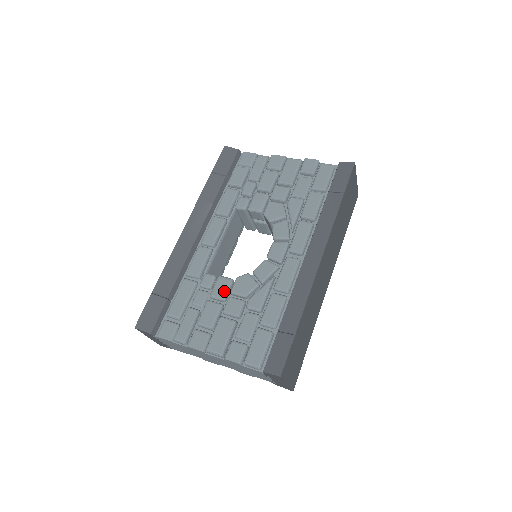
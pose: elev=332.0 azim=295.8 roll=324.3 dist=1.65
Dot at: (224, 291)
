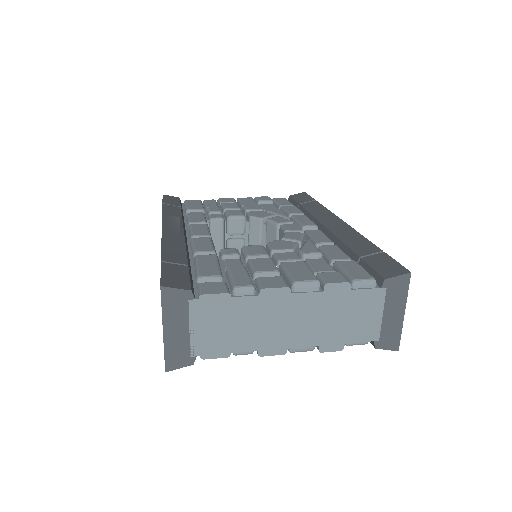
Dot at: (263, 250)
